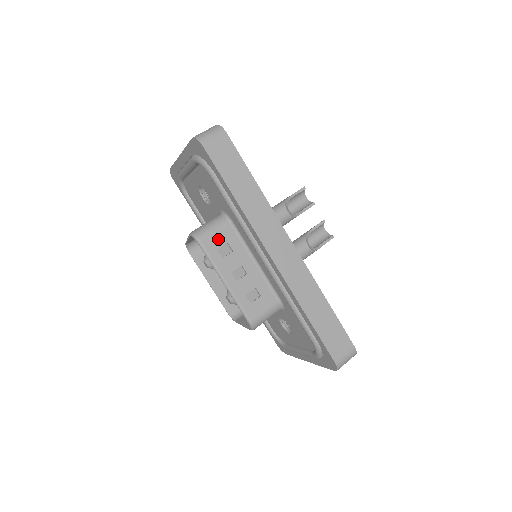
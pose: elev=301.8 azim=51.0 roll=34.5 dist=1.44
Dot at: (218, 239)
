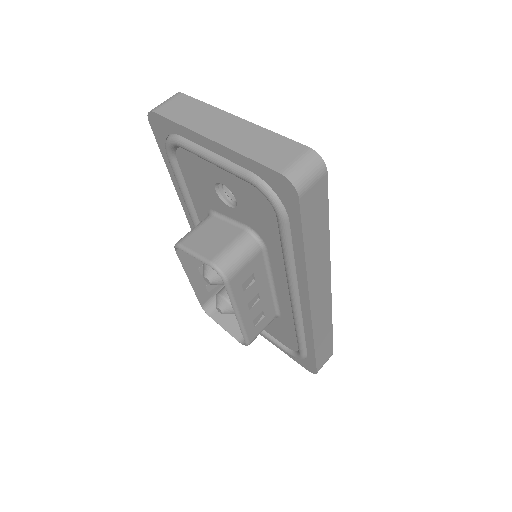
Dot at: (246, 272)
